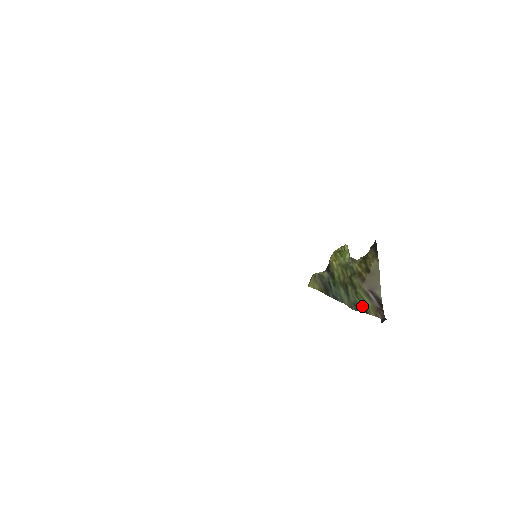
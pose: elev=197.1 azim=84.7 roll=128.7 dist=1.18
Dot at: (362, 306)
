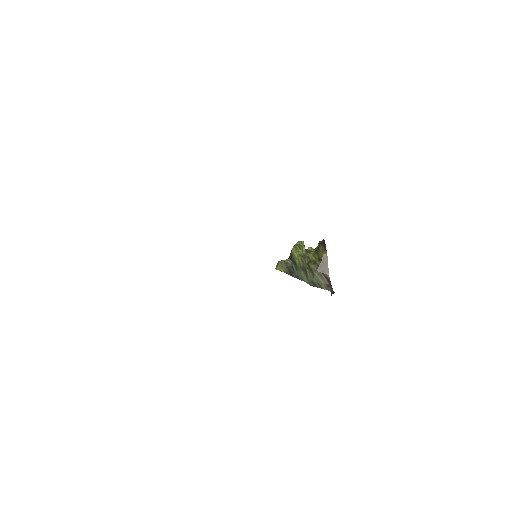
Dot at: (317, 283)
